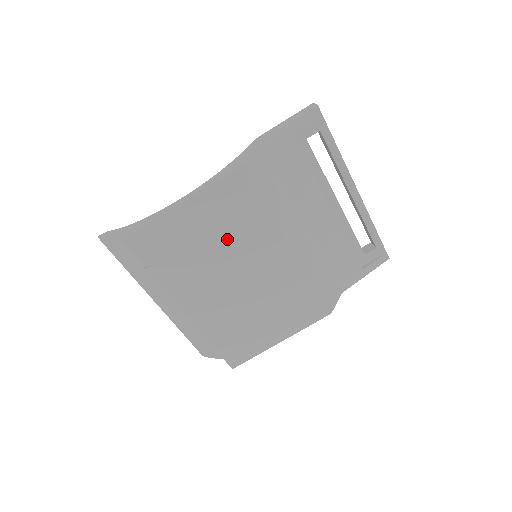
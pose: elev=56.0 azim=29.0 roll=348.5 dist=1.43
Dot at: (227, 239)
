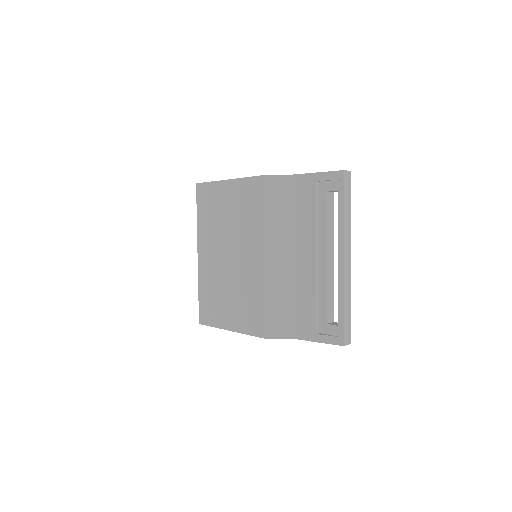
Dot at: (237, 221)
